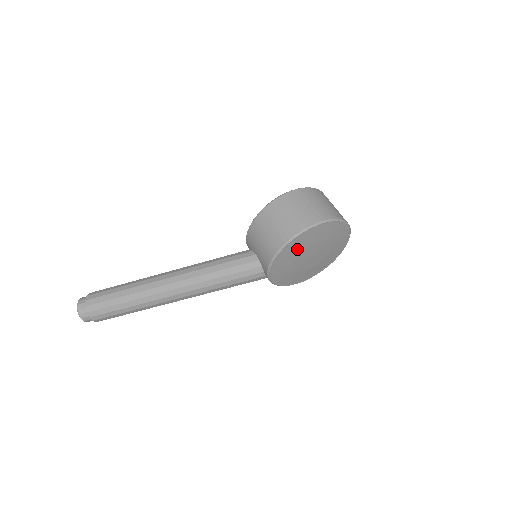
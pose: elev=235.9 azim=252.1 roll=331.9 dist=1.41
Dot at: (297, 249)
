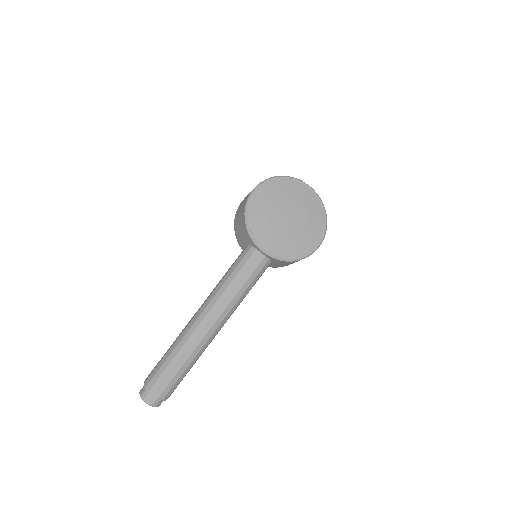
Dot at: (263, 209)
